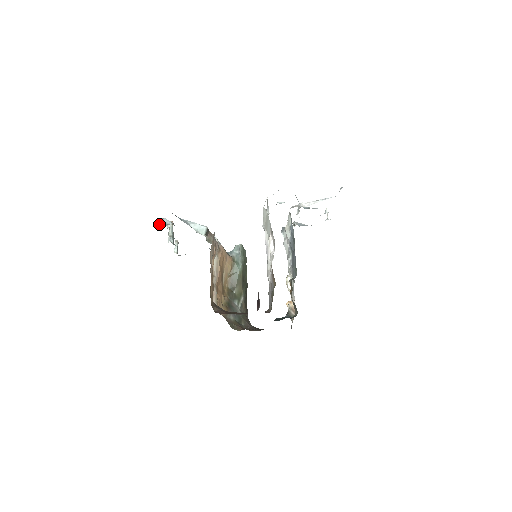
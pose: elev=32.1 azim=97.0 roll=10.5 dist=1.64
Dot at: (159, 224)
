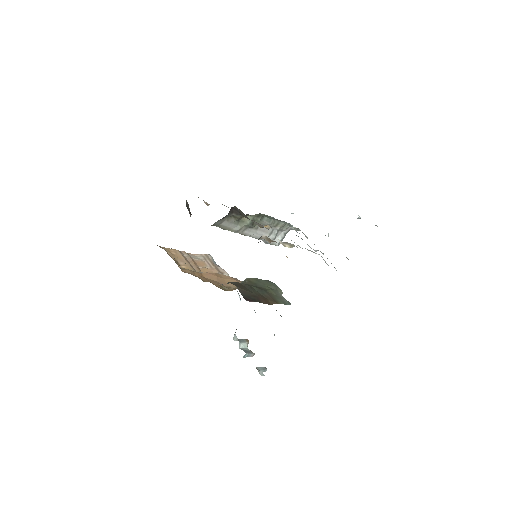
Dot at: occluded
